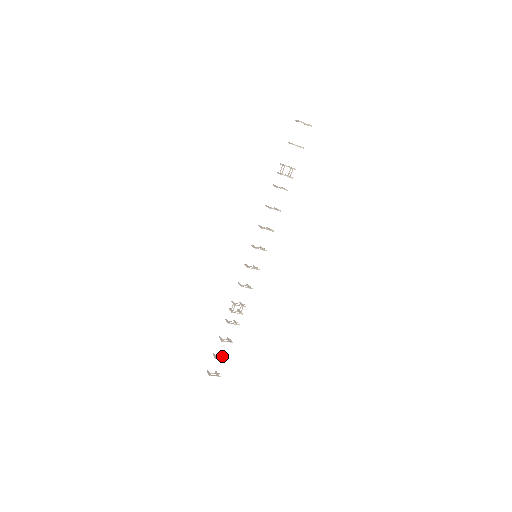
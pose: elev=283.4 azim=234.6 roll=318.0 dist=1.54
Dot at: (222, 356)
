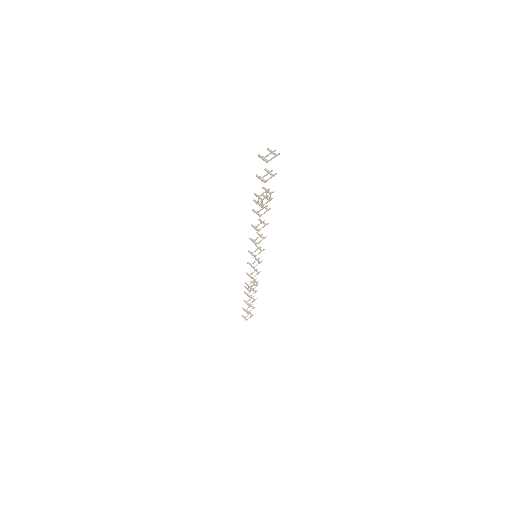
Dot at: (250, 306)
